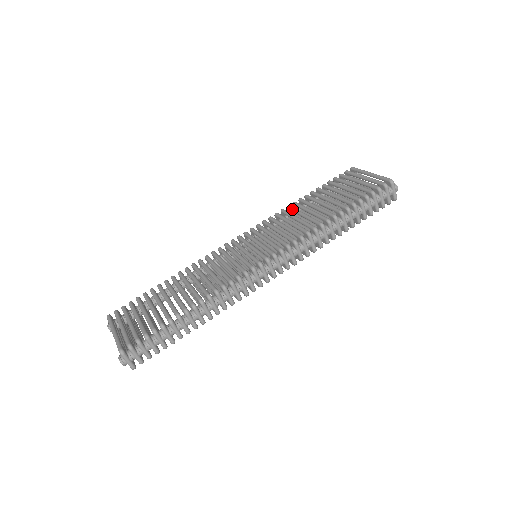
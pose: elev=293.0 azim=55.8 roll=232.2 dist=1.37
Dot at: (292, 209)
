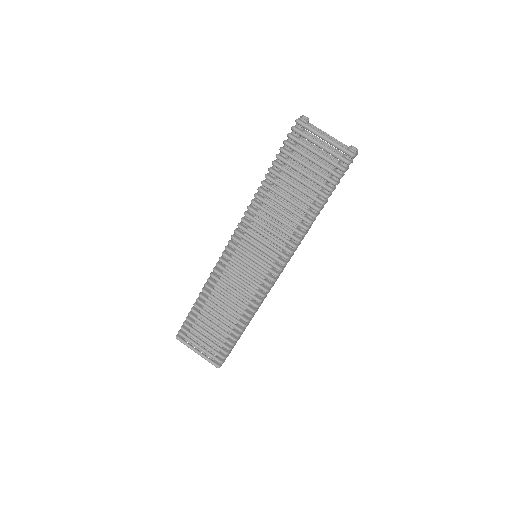
Dot at: occluded
